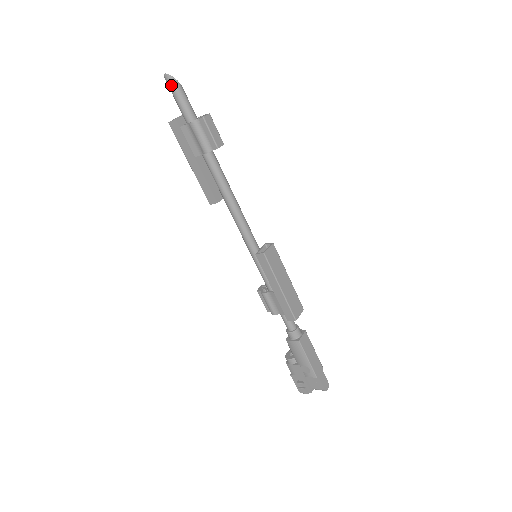
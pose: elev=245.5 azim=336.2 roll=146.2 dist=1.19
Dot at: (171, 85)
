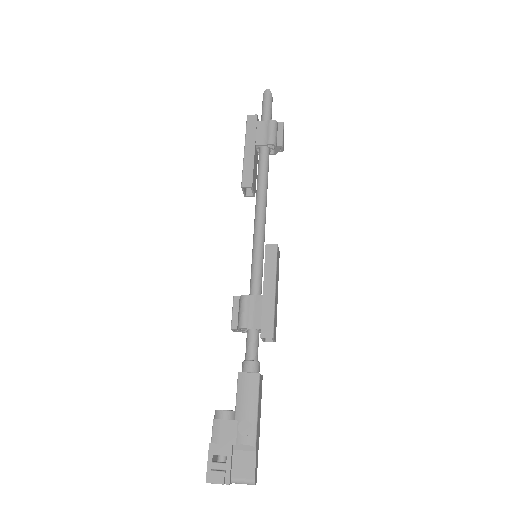
Dot at: (268, 96)
